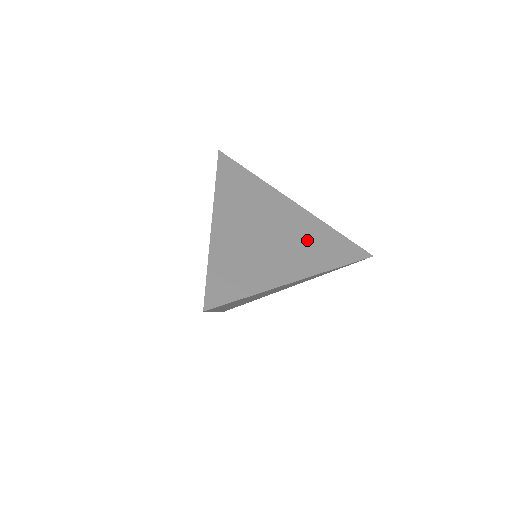
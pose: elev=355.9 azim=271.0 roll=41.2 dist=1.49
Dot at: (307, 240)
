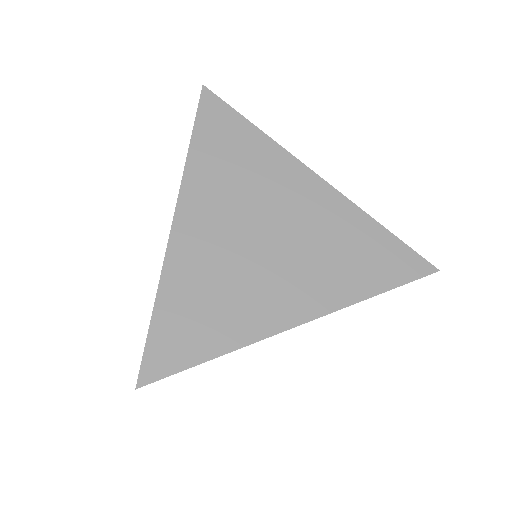
Dot at: (327, 248)
